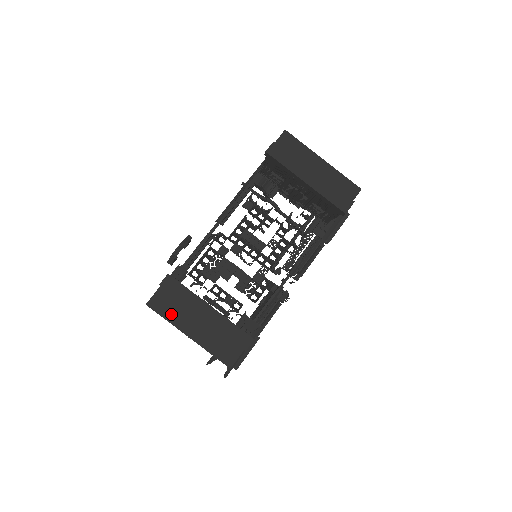
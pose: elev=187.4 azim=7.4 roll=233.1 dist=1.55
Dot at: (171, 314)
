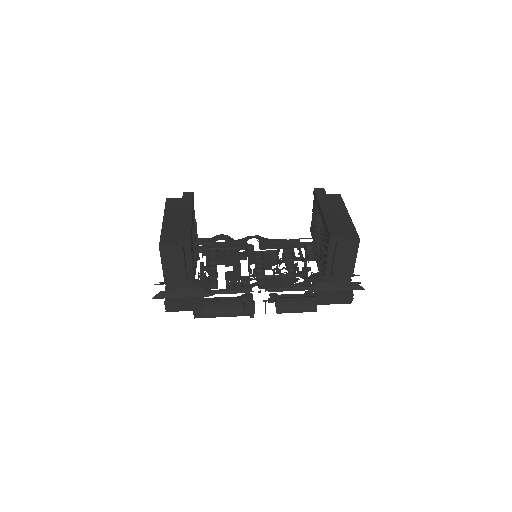
Dot at: (170, 209)
